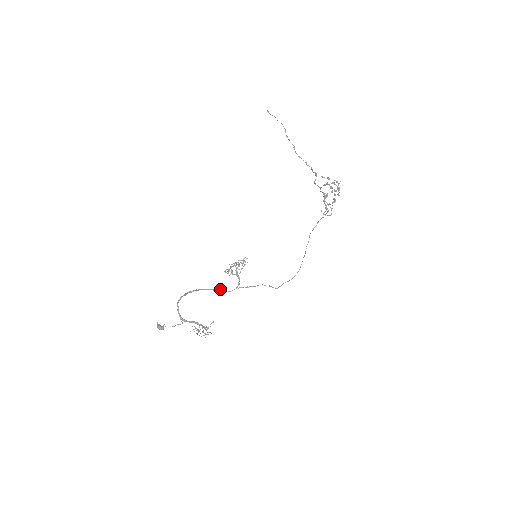
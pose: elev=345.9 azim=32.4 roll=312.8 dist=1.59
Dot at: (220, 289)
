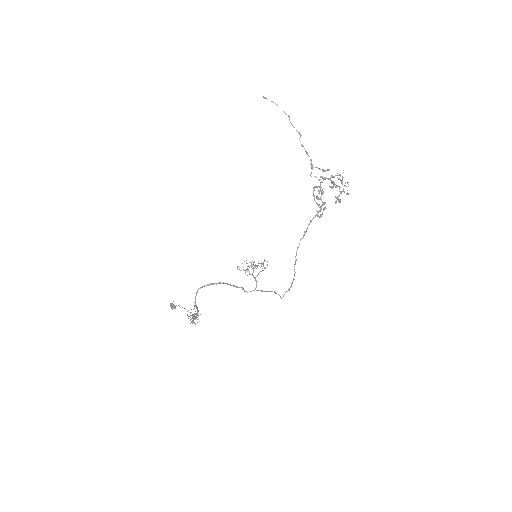
Dot at: (242, 287)
